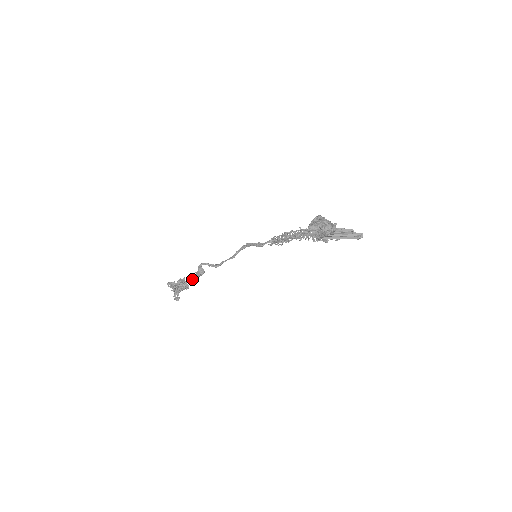
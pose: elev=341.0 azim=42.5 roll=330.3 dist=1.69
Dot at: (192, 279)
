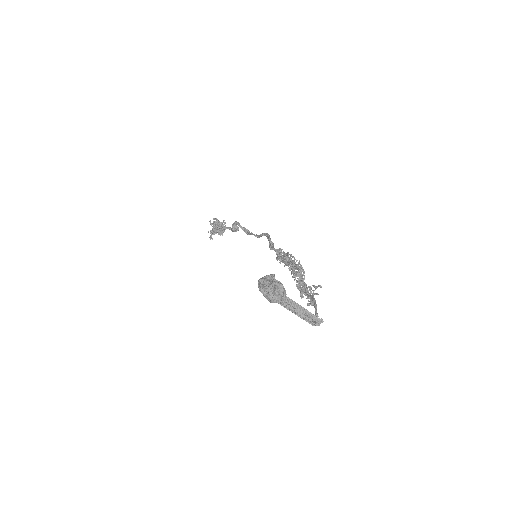
Dot at: (229, 229)
